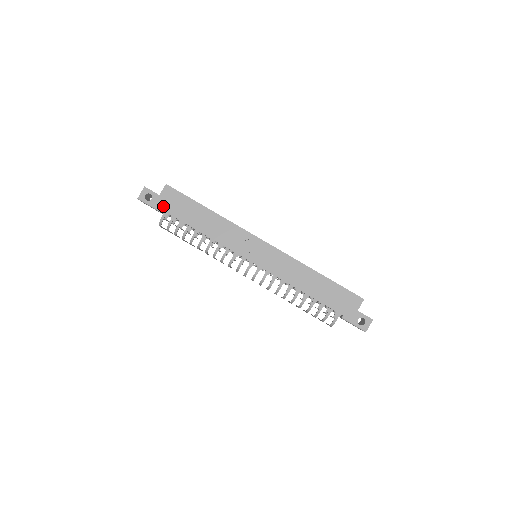
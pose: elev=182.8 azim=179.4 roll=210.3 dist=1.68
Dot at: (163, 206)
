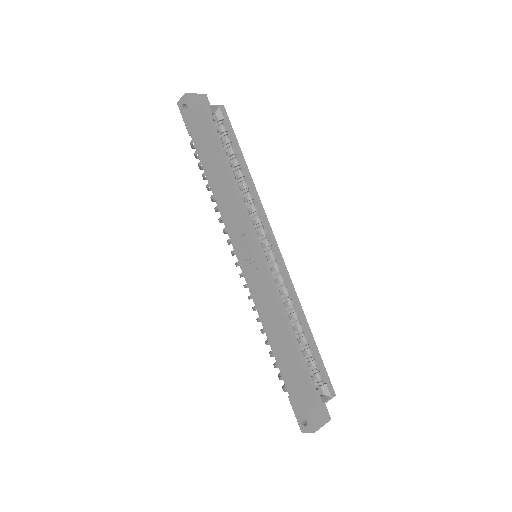
Dot at: (192, 130)
